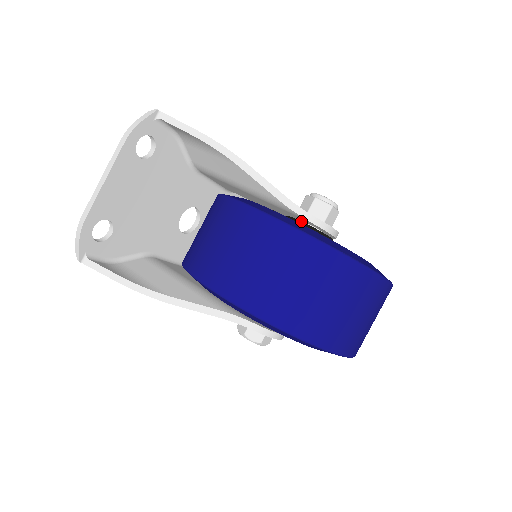
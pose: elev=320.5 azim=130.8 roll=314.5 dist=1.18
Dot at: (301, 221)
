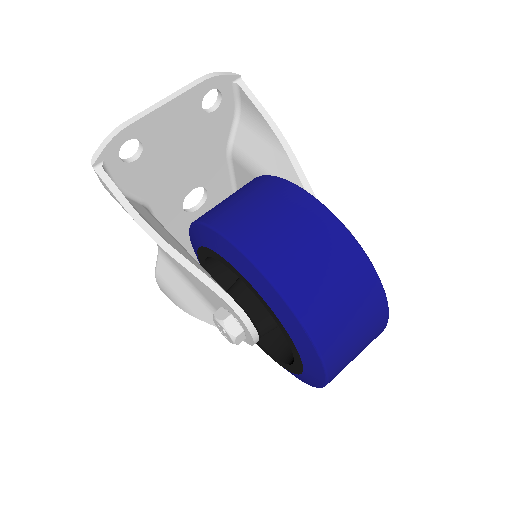
Dot at: occluded
